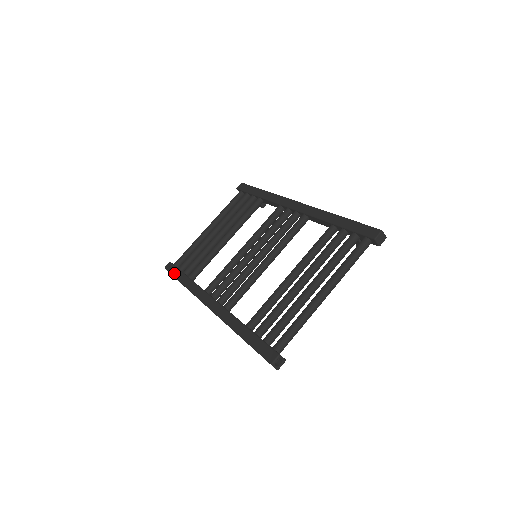
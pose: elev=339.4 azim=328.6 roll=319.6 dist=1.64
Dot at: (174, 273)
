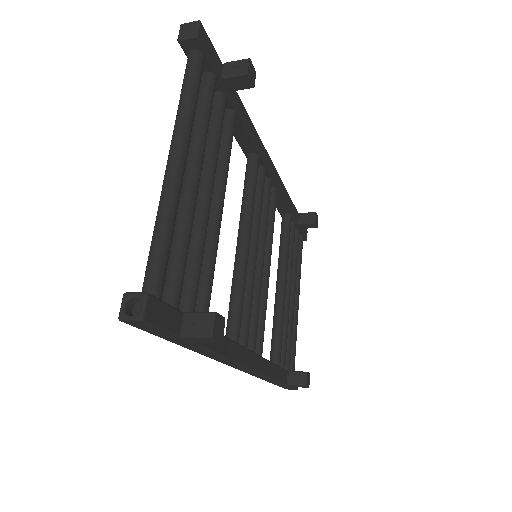
Dot at: occluded
